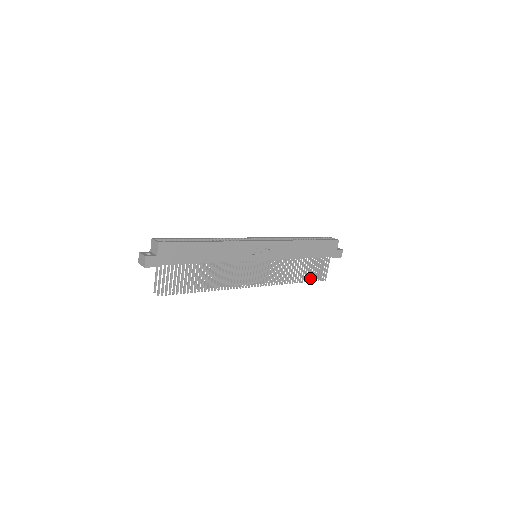
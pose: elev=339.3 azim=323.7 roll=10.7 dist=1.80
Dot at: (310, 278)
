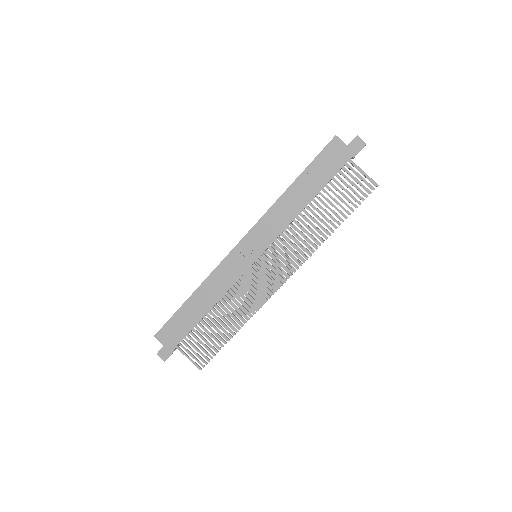
Dot at: (349, 207)
